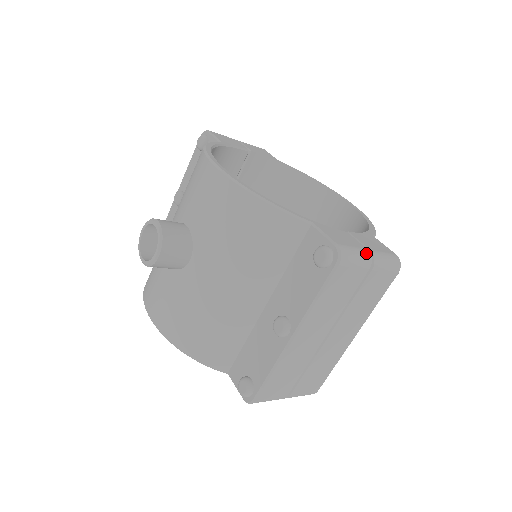
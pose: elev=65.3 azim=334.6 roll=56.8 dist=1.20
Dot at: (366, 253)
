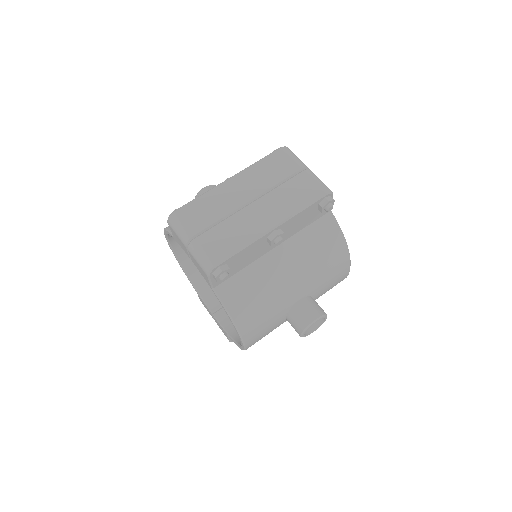
Dot at: (305, 165)
